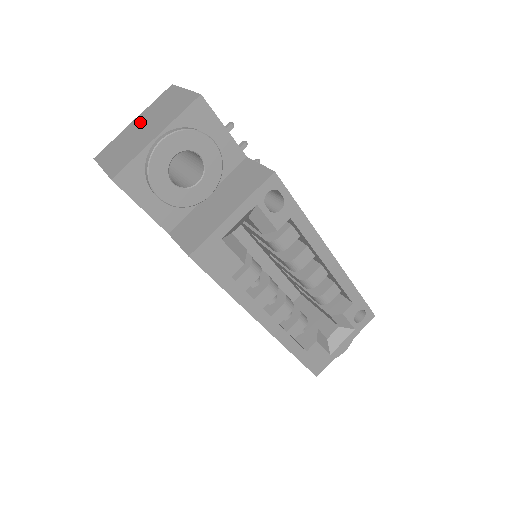
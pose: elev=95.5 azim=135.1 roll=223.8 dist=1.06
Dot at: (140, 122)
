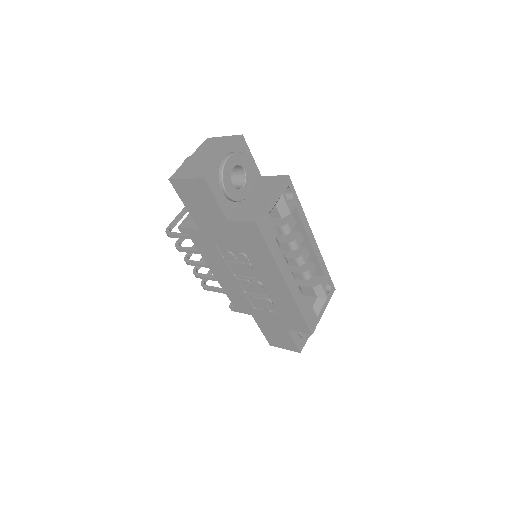
Dot at: (198, 156)
